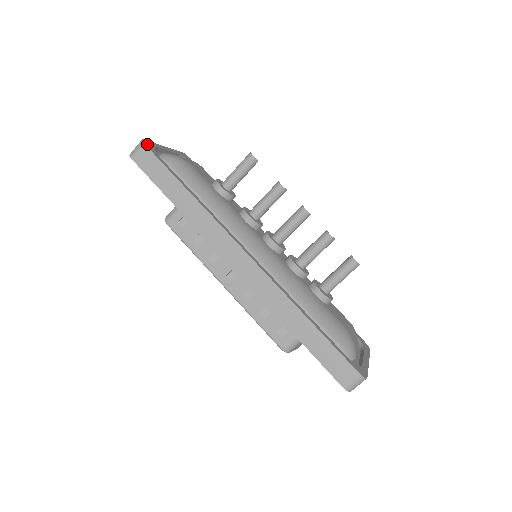
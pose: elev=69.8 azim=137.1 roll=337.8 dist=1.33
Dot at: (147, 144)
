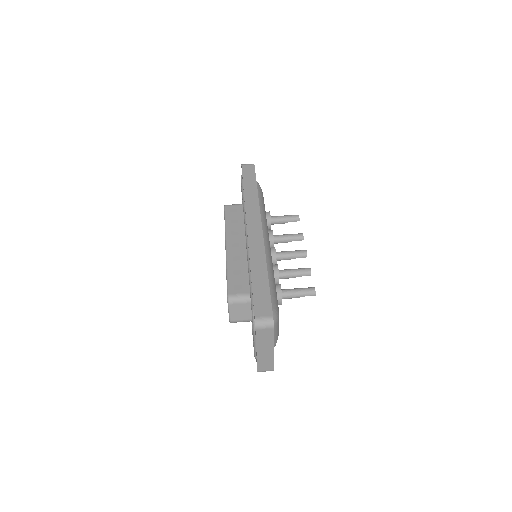
Dot at: occluded
